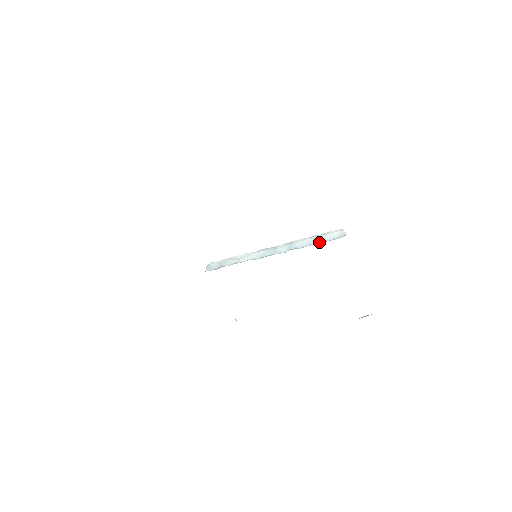
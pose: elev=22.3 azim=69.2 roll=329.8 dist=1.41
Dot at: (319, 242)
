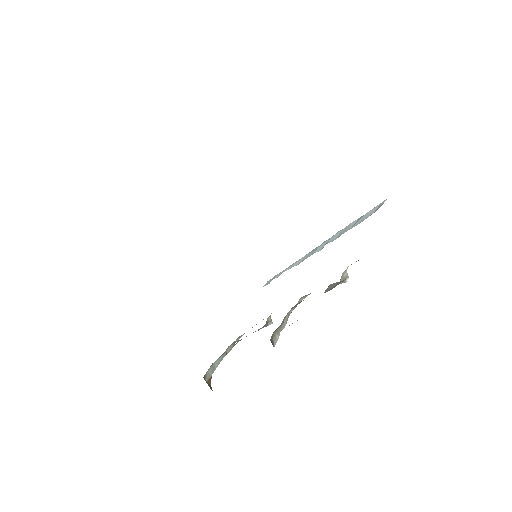
Dot at: (354, 226)
